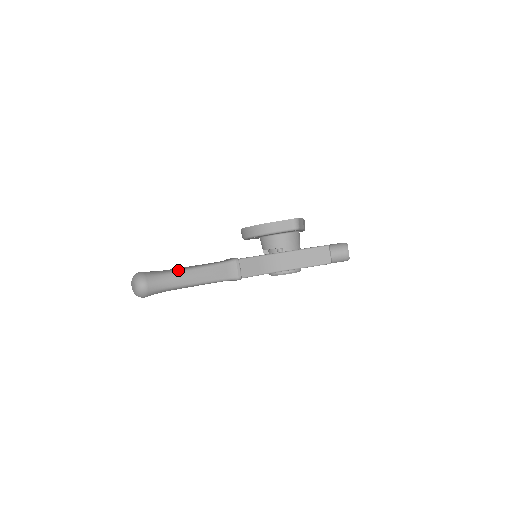
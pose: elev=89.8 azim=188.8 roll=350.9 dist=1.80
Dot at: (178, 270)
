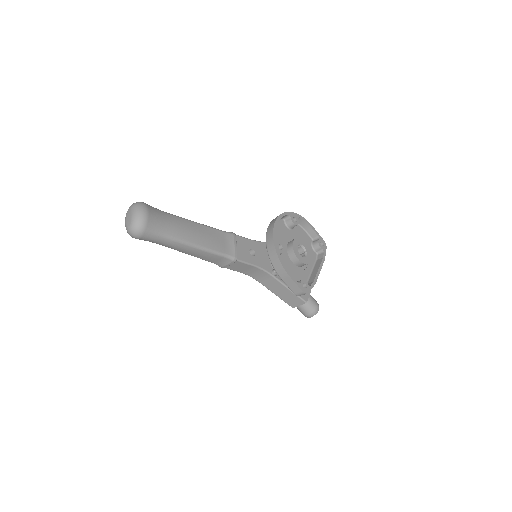
Dot at: (179, 239)
